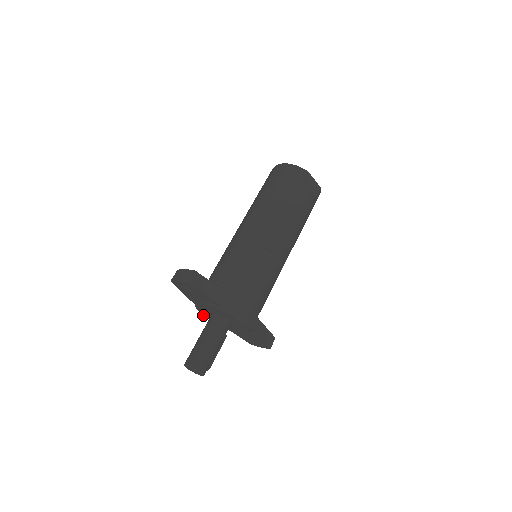
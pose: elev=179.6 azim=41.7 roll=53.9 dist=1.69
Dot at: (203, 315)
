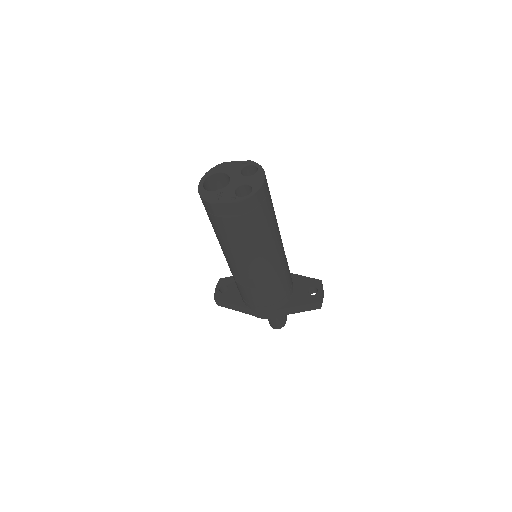
Dot at: occluded
